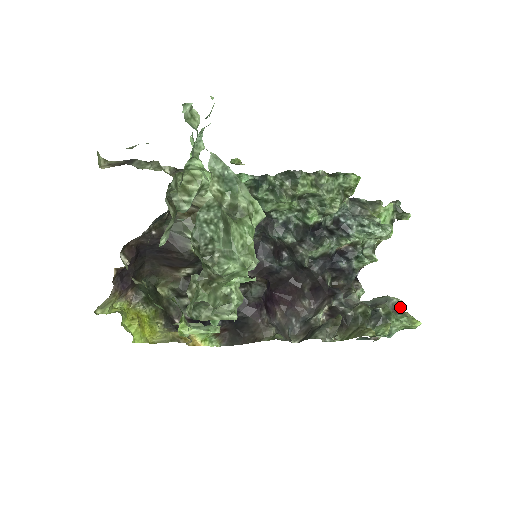
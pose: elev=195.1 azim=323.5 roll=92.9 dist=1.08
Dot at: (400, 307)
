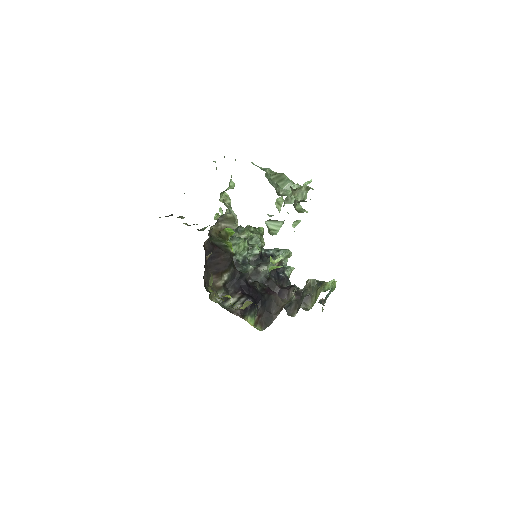
Dot at: occluded
